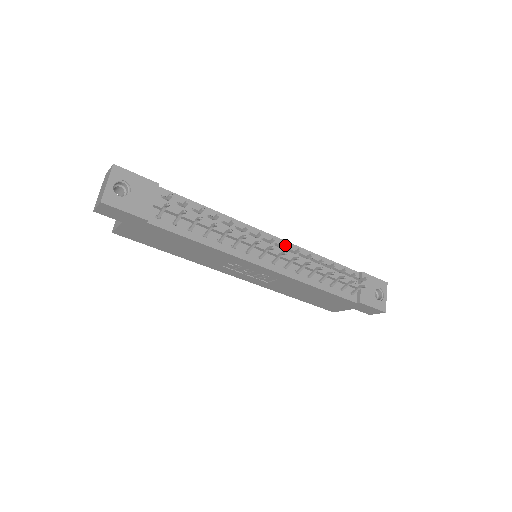
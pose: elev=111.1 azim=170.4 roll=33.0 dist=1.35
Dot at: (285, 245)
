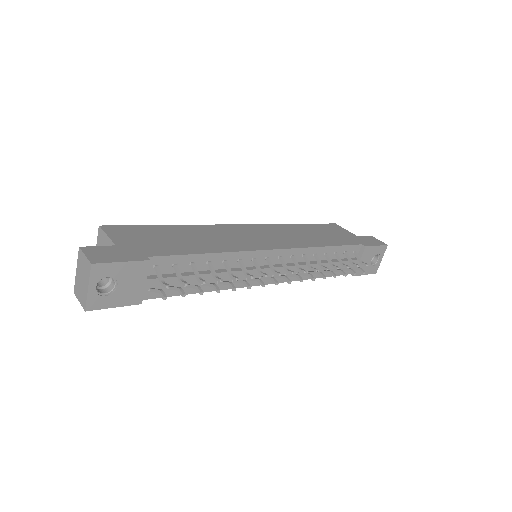
Dot at: occluded
